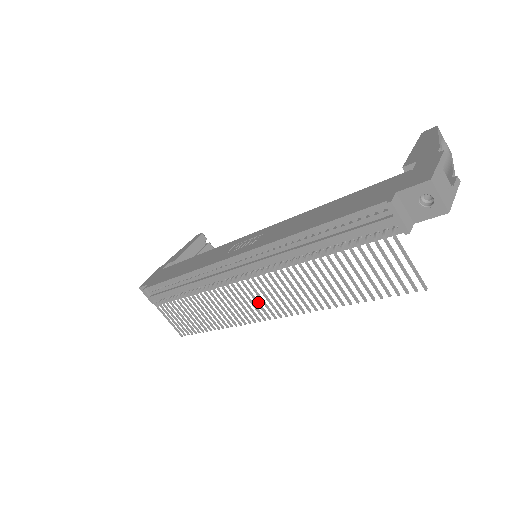
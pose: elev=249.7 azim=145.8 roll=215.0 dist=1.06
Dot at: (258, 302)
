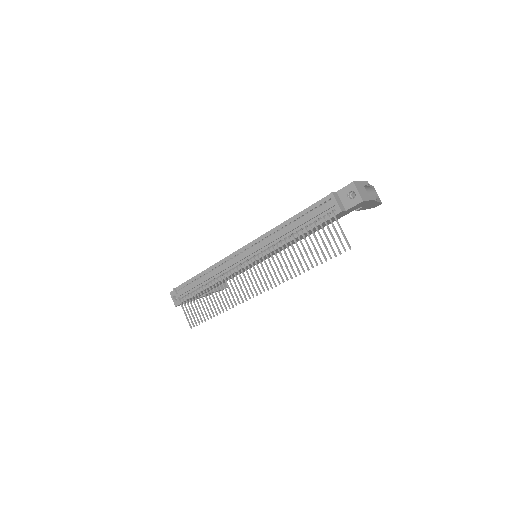
Dot at: (251, 281)
